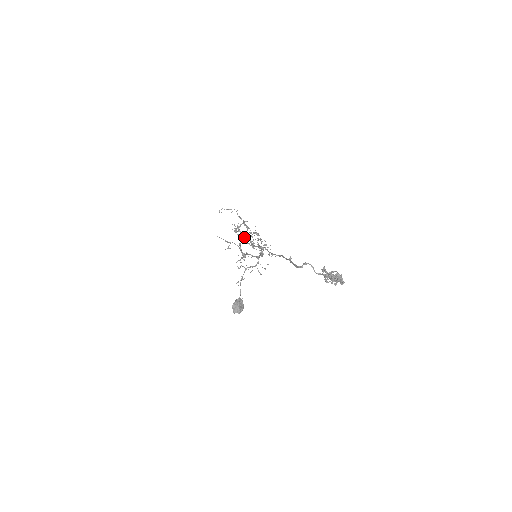
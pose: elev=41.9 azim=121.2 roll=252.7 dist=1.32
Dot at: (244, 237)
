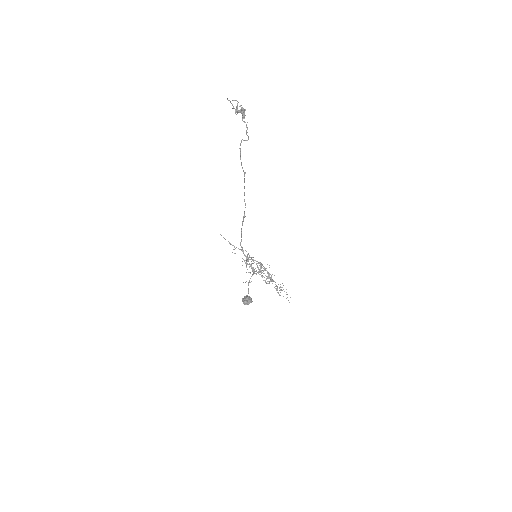
Dot at: (256, 271)
